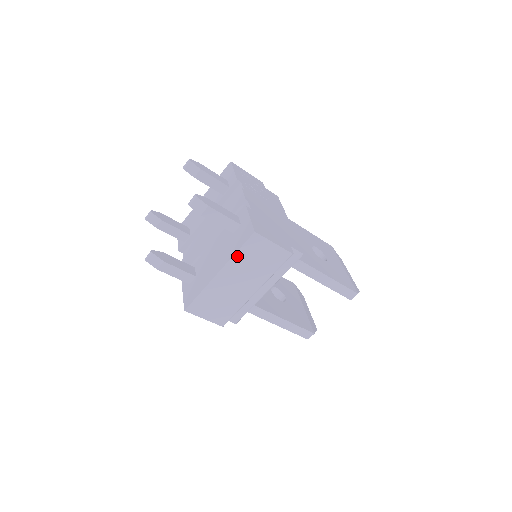
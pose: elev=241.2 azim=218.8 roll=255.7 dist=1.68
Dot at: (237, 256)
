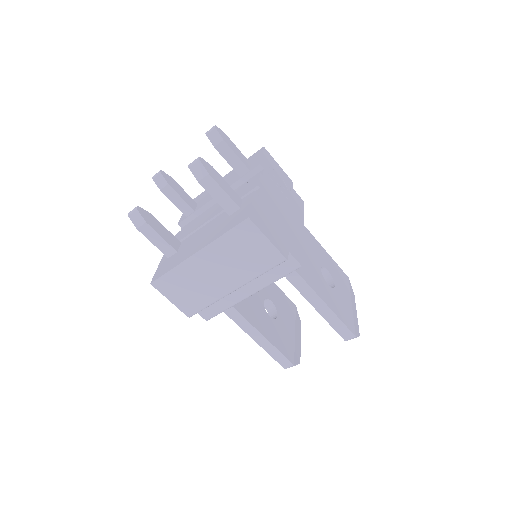
Dot at: (222, 240)
